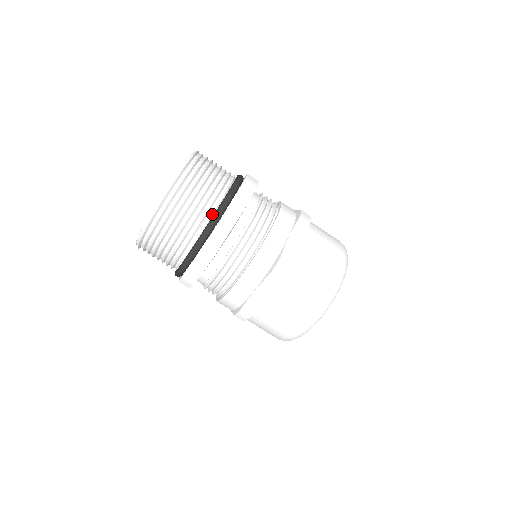
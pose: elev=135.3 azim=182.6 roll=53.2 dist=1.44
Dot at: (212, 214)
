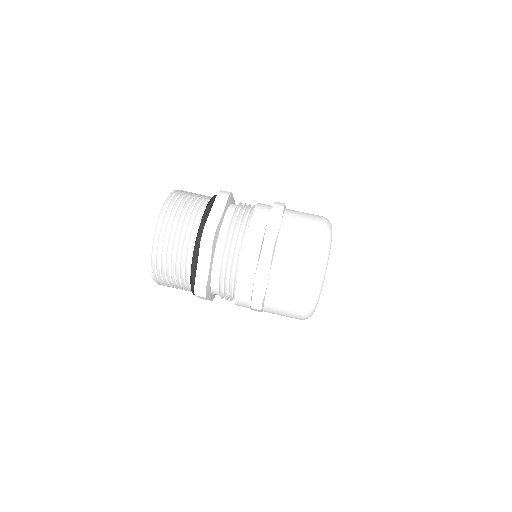
Dot at: (198, 227)
